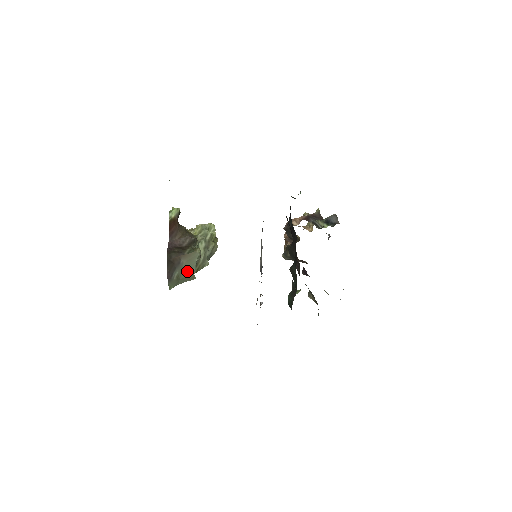
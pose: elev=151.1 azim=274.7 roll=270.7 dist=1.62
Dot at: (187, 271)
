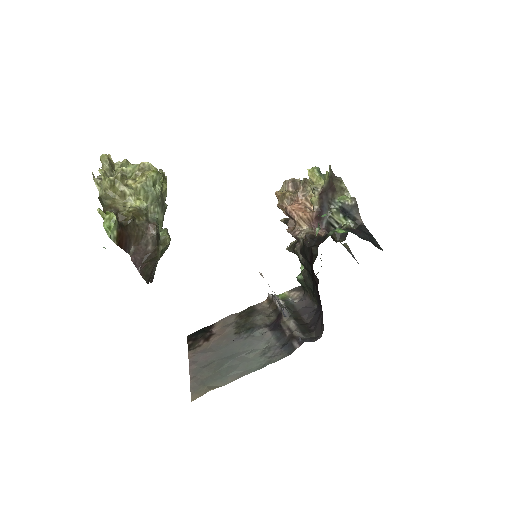
Dot at: (162, 255)
